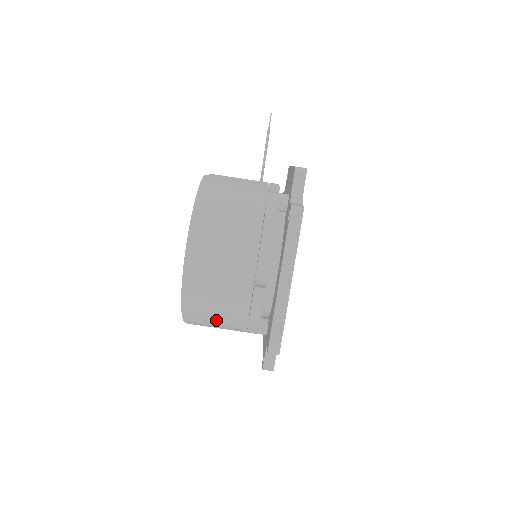
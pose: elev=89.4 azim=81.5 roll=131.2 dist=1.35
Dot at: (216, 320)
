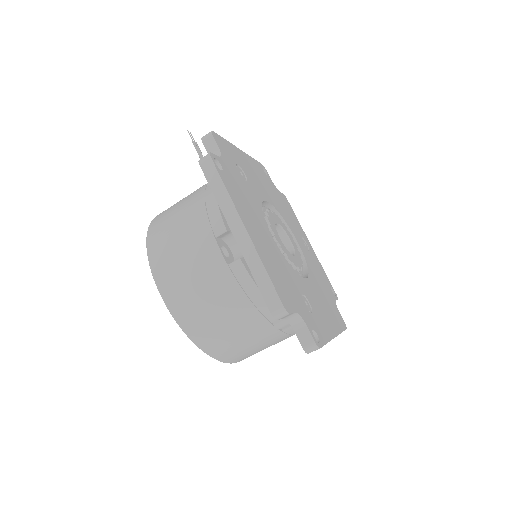
Dot at: (231, 331)
